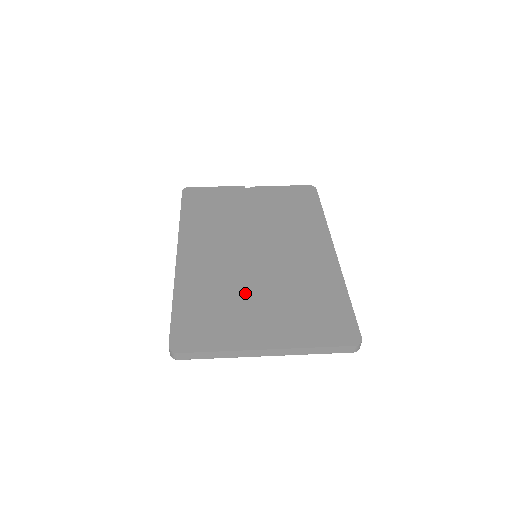
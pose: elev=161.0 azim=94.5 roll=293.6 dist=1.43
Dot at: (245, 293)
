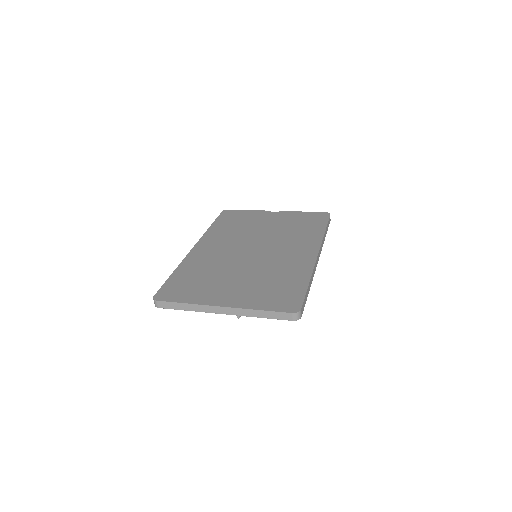
Dot at: (227, 273)
